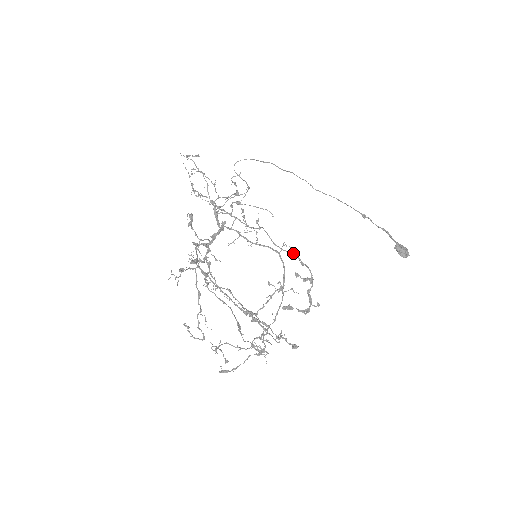
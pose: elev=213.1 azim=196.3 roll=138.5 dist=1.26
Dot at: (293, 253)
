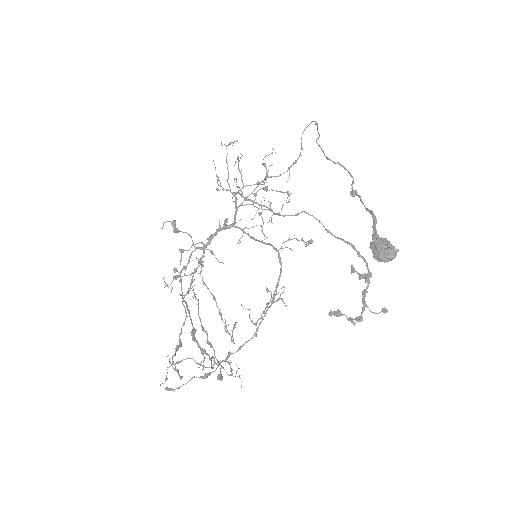
Dot at: (346, 241)
